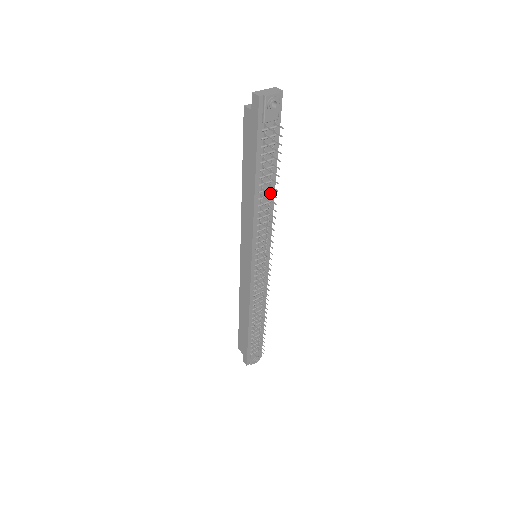
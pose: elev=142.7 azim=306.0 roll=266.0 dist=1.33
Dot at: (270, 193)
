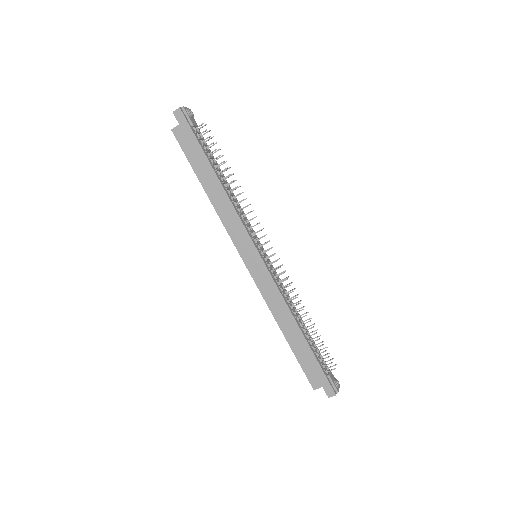
Dot at: (229, 185)
